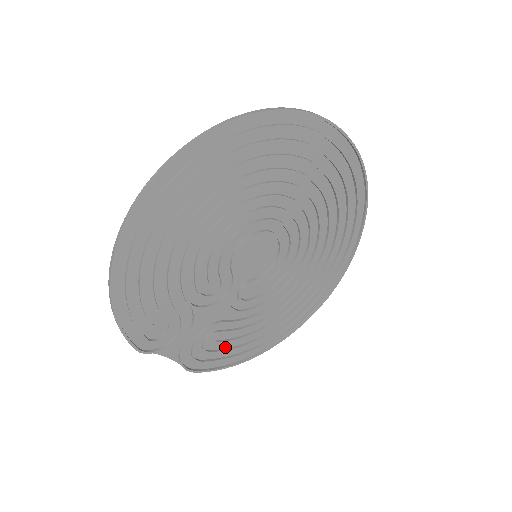
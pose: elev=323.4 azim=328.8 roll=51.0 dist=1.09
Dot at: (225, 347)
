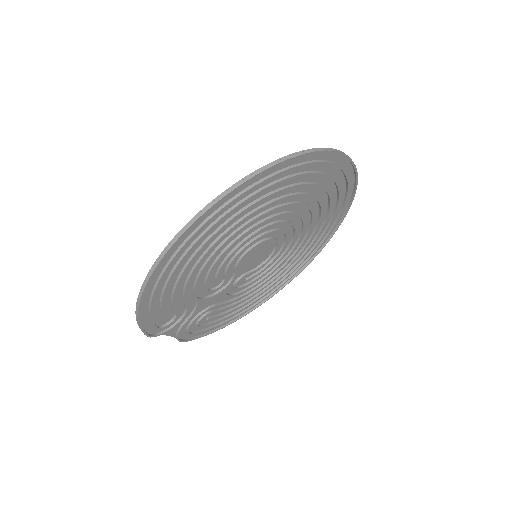
Dot at: (212, 320)
